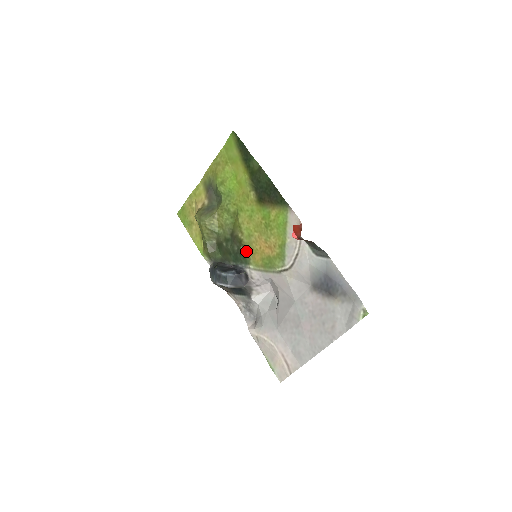
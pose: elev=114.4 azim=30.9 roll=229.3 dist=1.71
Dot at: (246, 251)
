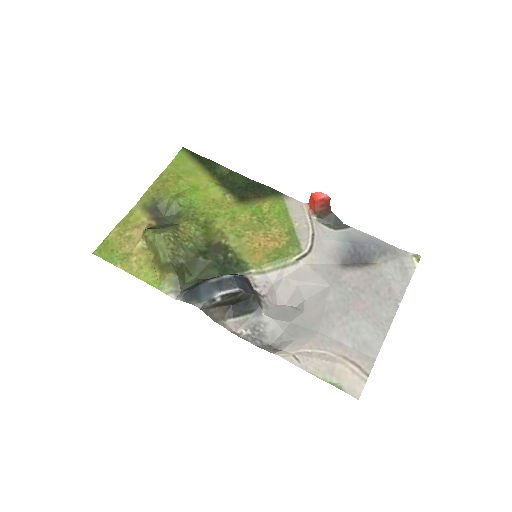
Dot at: (237, 257)
